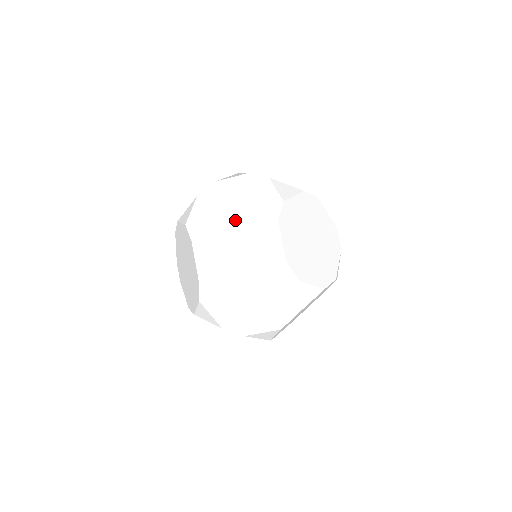
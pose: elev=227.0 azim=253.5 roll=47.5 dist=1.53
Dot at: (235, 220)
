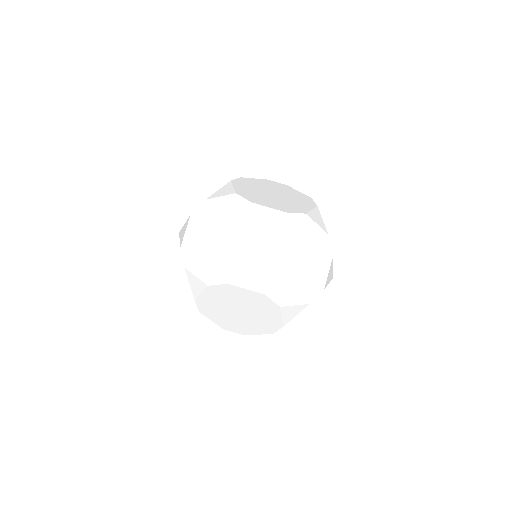
Dot at: occluded
